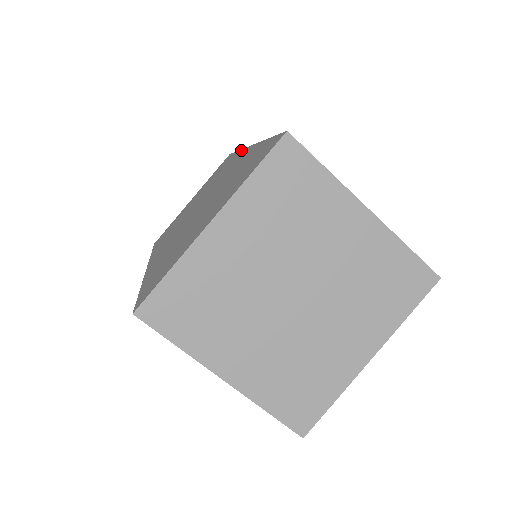
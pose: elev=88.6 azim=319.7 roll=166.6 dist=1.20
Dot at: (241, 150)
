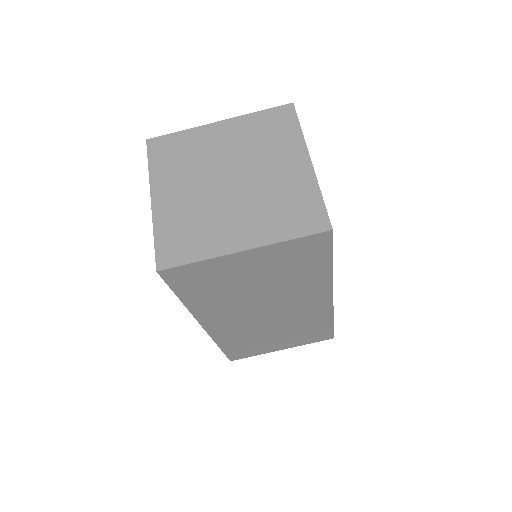
Dot at: occluded
